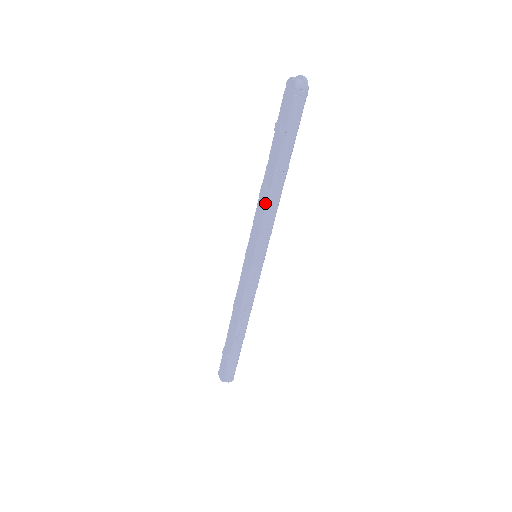
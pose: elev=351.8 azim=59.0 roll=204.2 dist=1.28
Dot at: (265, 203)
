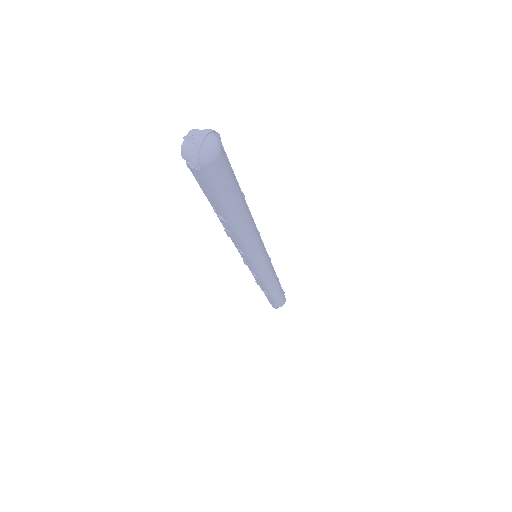
Dot at: occluded
